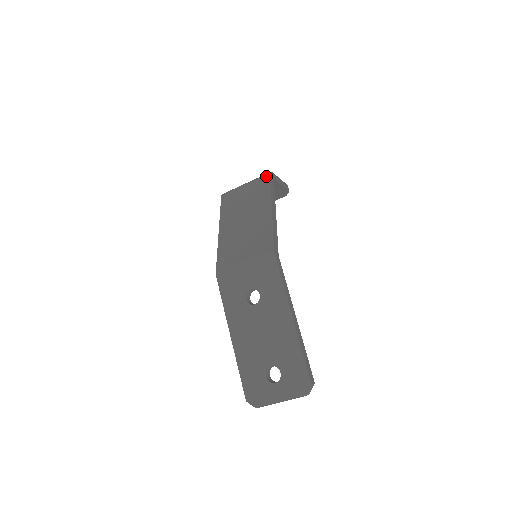
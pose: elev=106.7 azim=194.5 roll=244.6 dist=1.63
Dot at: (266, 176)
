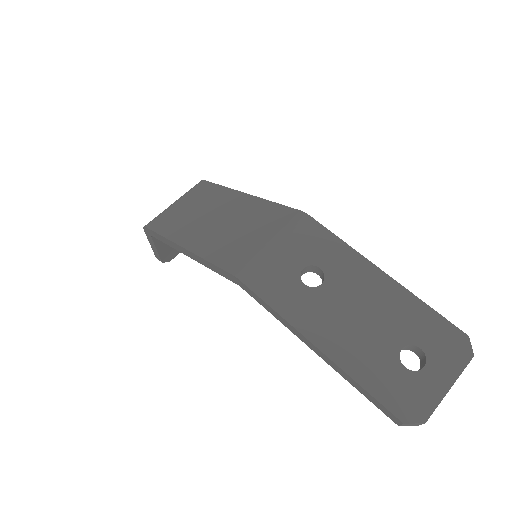
Dot at: (200, 183)
